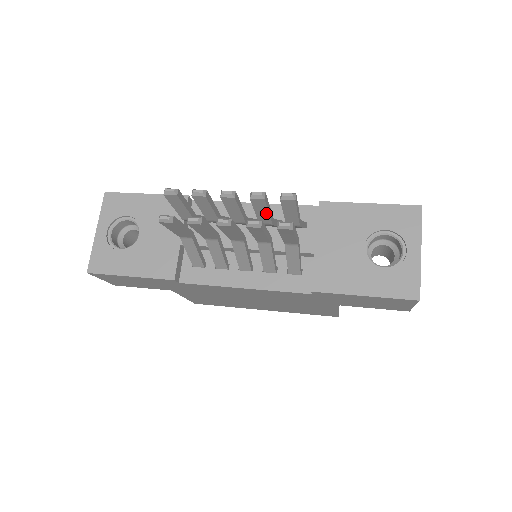
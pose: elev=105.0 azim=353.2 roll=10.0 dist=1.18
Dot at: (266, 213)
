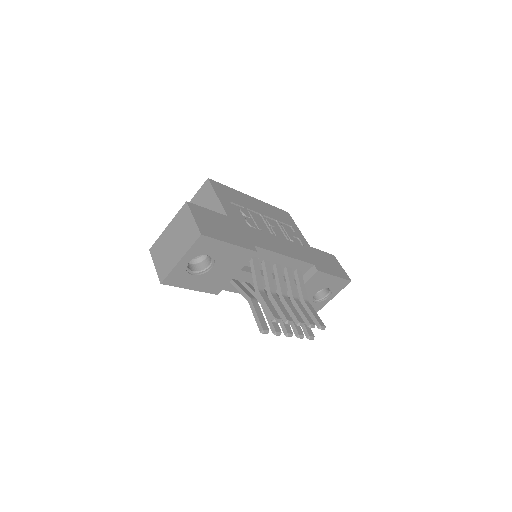
Dot at: occluded
